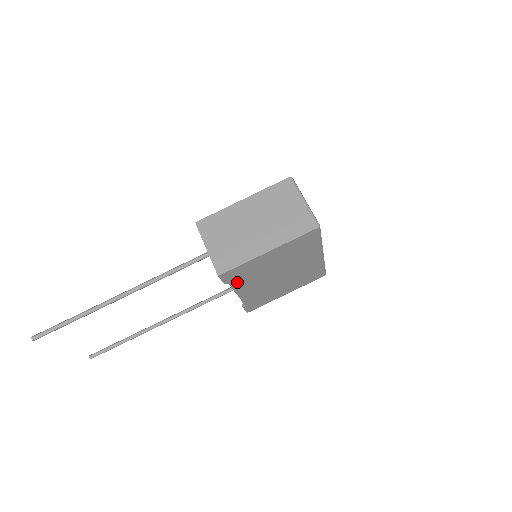
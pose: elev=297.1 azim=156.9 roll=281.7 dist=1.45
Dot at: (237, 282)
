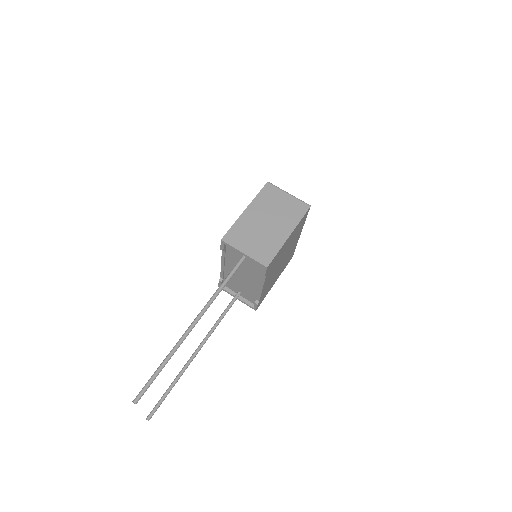
Dot at: (268, 273)
